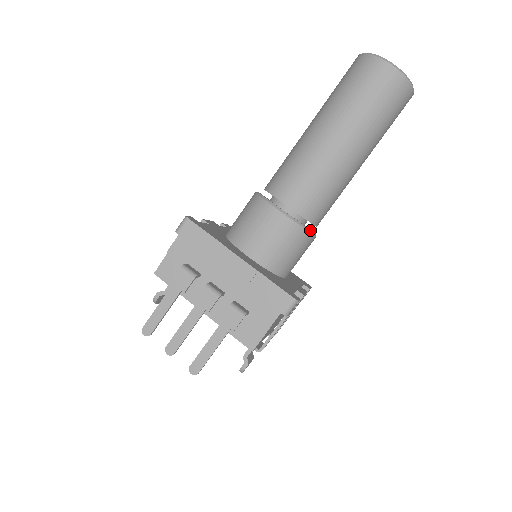
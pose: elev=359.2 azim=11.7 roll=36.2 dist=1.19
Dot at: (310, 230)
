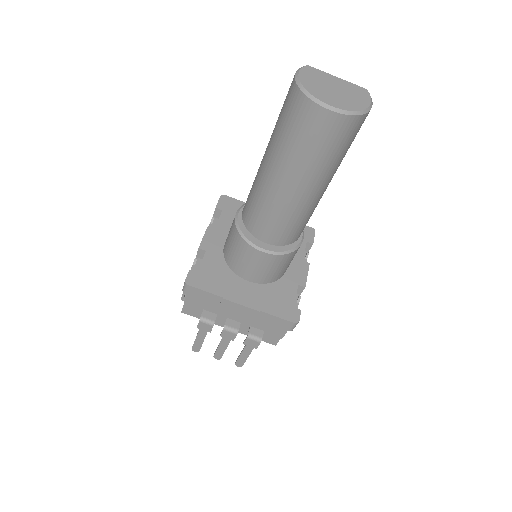
Dot at: (295, 247)
